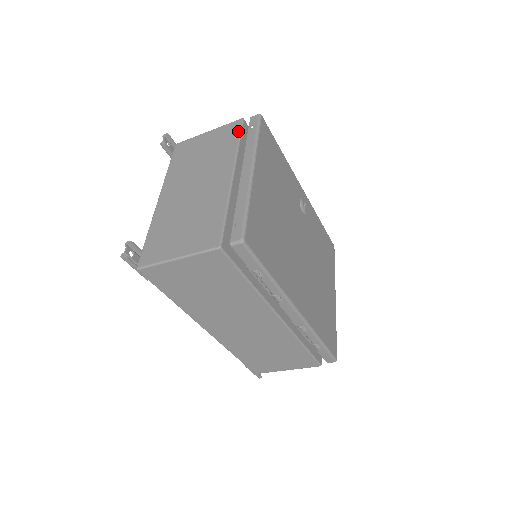
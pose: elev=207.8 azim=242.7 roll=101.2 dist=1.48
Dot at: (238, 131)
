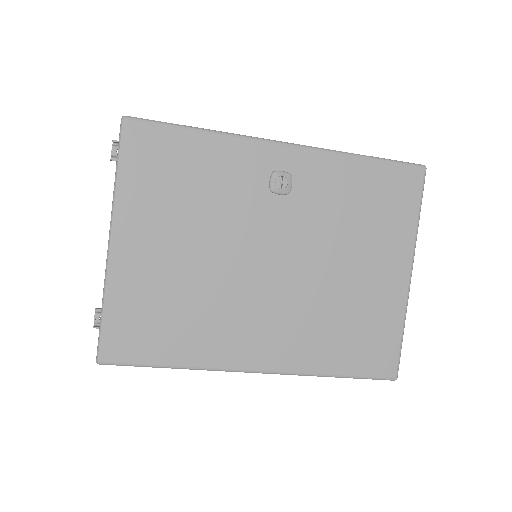
Dot at: occluded
